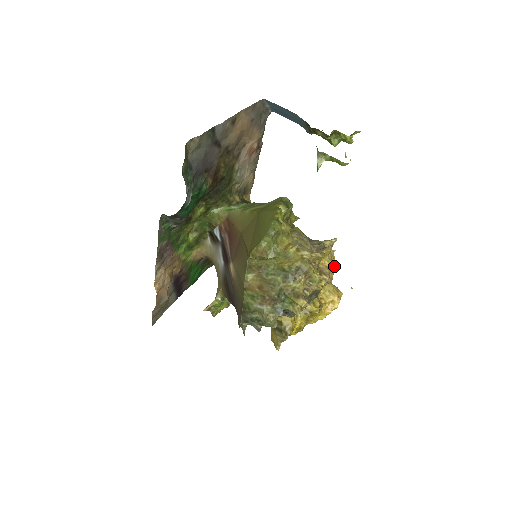
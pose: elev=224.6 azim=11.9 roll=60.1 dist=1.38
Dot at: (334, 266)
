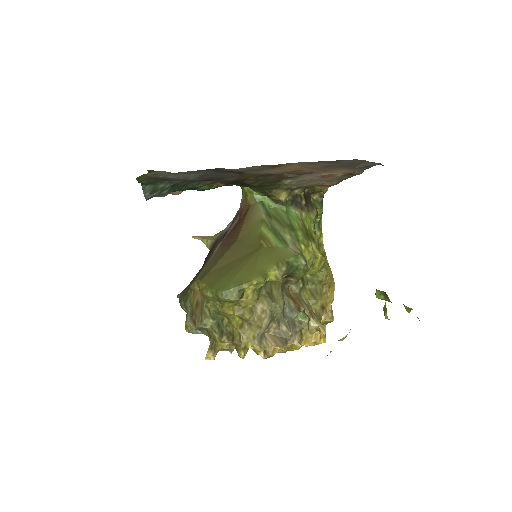
Dot at: (295, 348)
